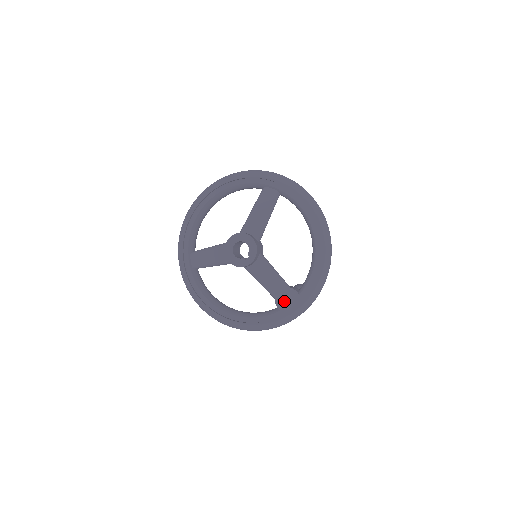
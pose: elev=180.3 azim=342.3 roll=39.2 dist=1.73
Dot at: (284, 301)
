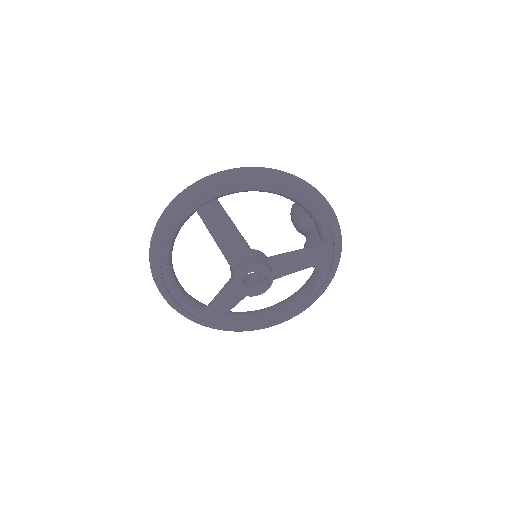
Dot at: (320, 260)
